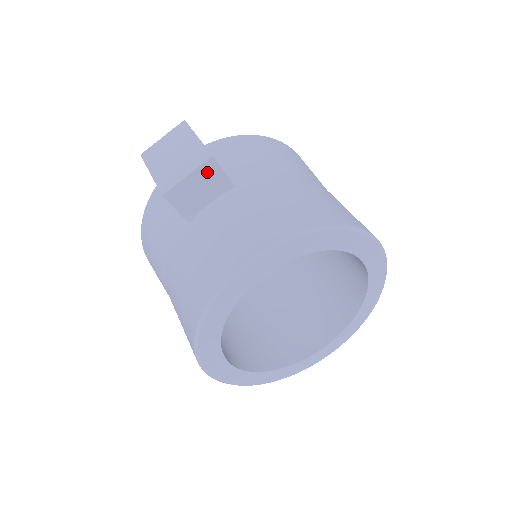
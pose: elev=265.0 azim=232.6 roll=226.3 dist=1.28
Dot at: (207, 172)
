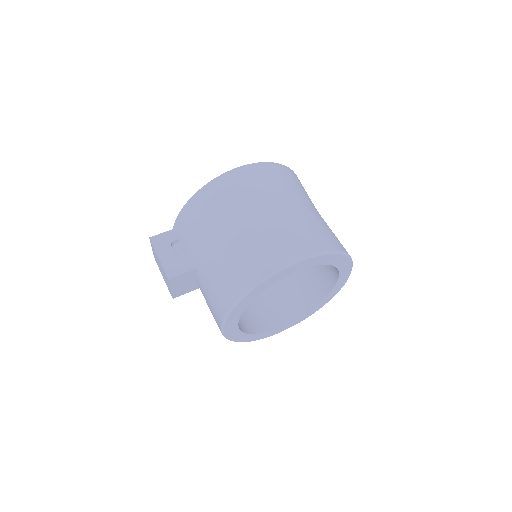
Dot at: (176, 281)
